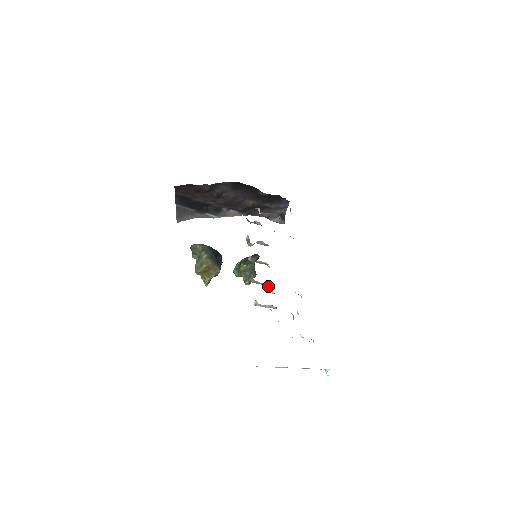
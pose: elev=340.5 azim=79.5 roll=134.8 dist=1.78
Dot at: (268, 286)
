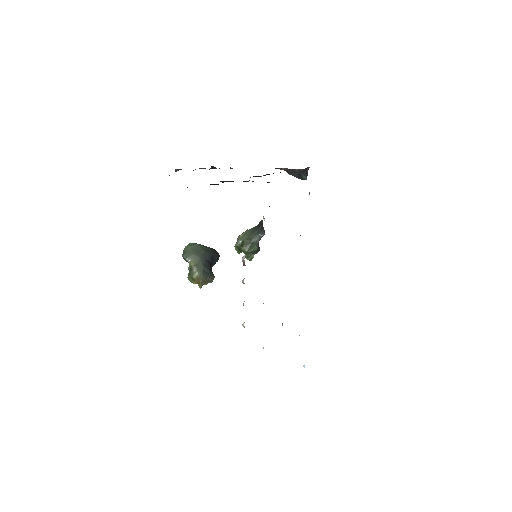
Dot at: occluded
